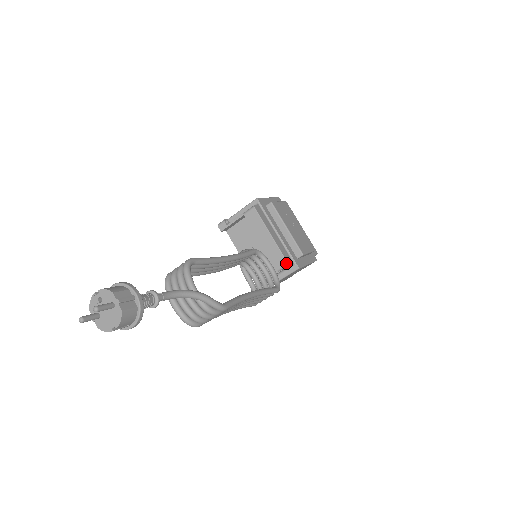
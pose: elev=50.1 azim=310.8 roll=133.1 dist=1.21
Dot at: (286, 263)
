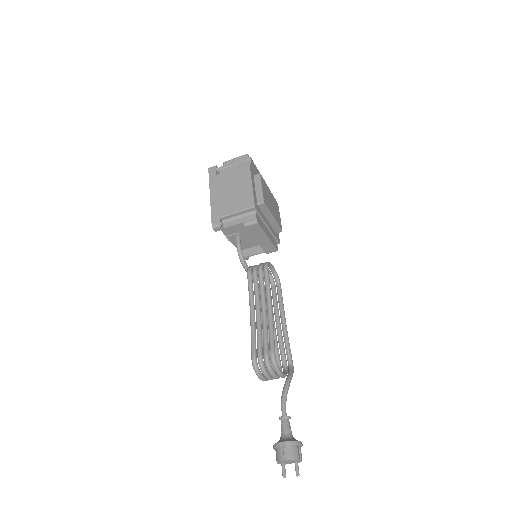
Dot at: occluded
